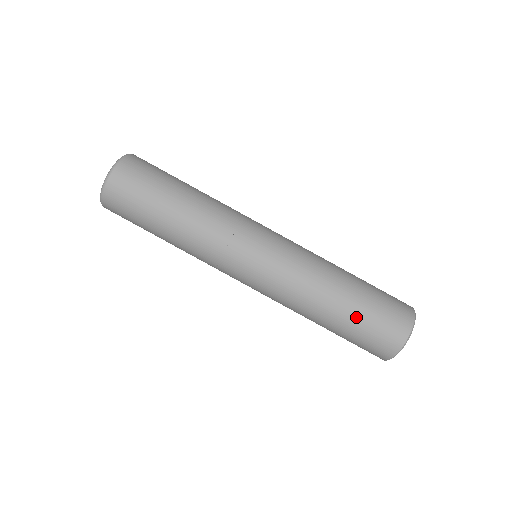
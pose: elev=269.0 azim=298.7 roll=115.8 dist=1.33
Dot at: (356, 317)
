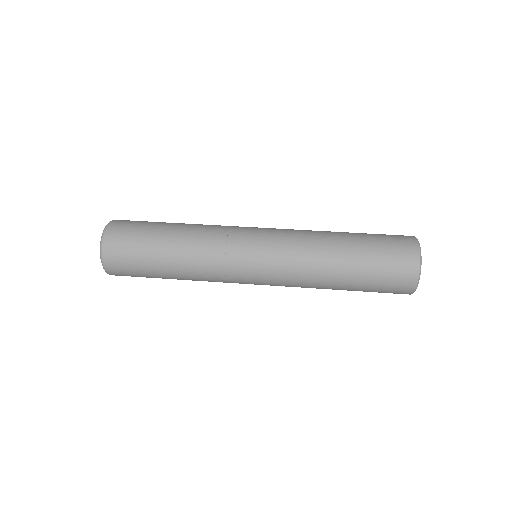
Dot at: occluded
